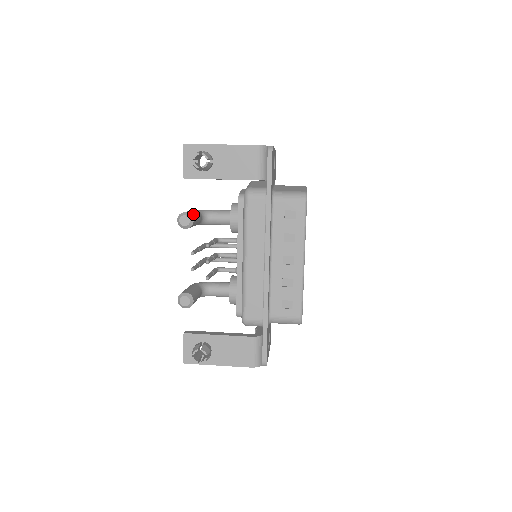
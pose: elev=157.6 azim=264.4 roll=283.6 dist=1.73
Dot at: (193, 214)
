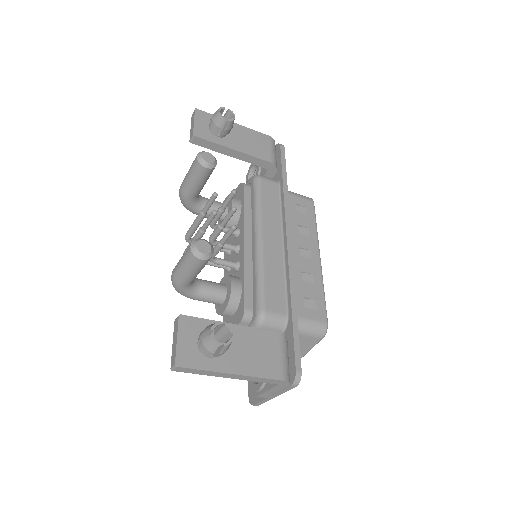
Dot at: occluded
